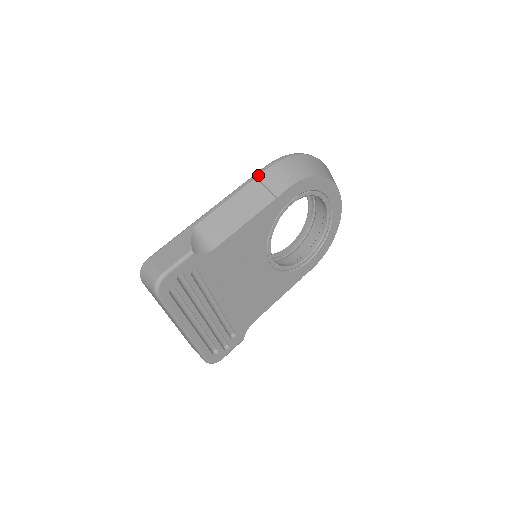
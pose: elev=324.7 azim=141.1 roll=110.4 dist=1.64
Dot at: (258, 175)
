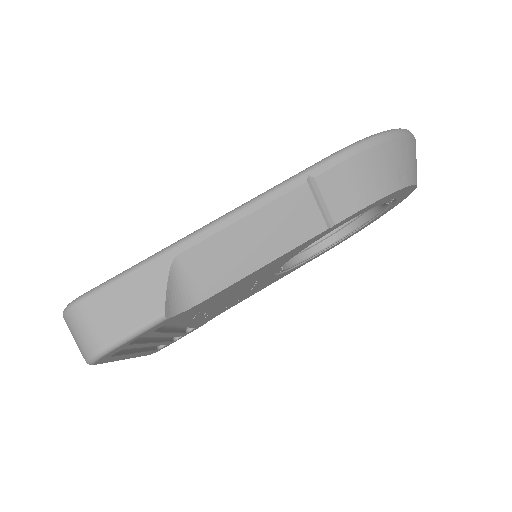
Dot at: (314, 176)
